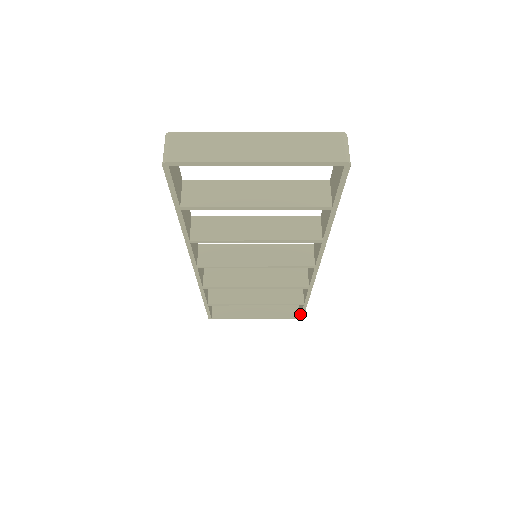
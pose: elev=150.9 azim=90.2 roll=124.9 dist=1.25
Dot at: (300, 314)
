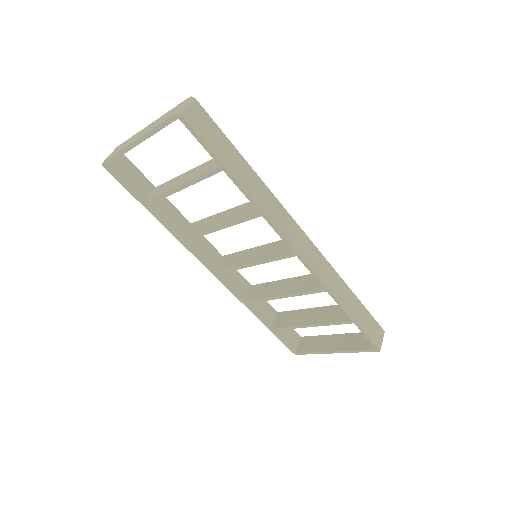
Dot at: (372, 343)
